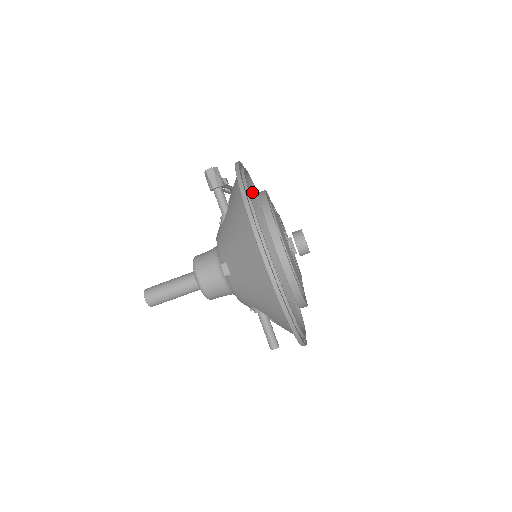
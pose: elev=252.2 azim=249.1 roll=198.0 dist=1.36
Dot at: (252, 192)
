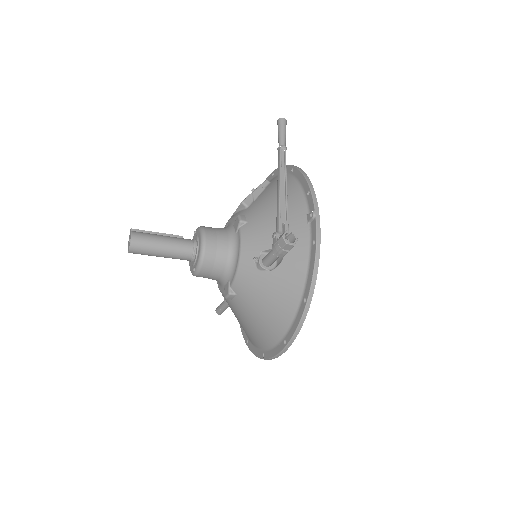
Dot at: (298, 185)
